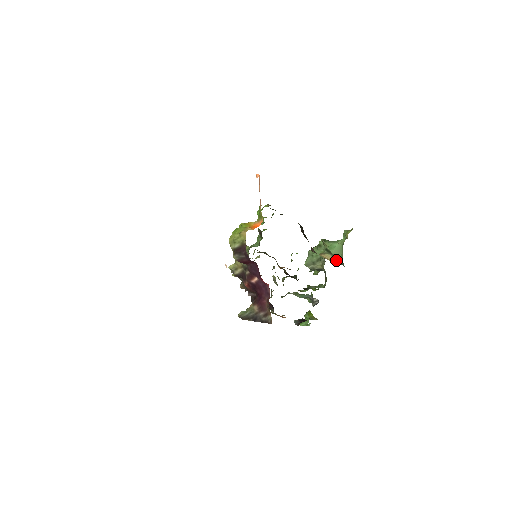
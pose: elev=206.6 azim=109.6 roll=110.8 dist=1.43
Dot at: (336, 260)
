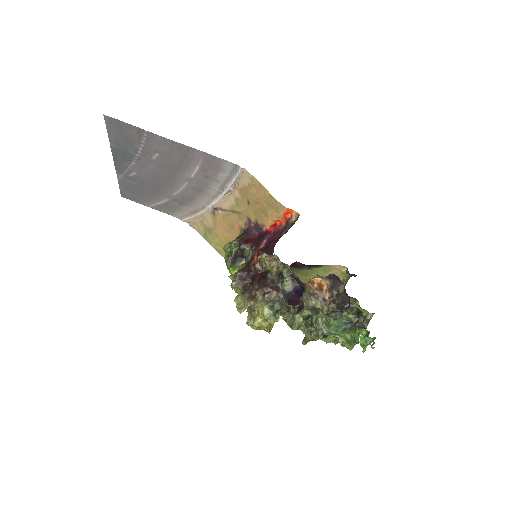
Dot at: occluded
